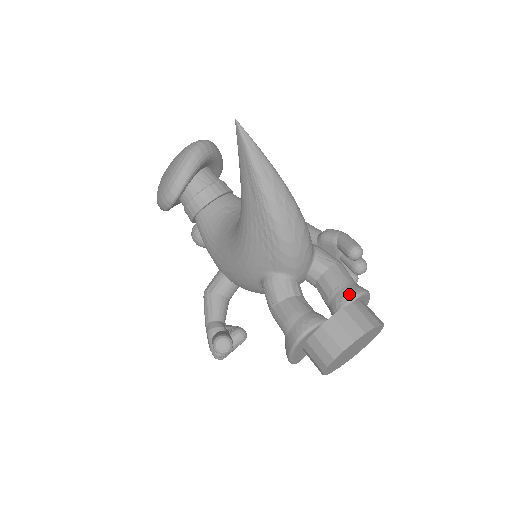
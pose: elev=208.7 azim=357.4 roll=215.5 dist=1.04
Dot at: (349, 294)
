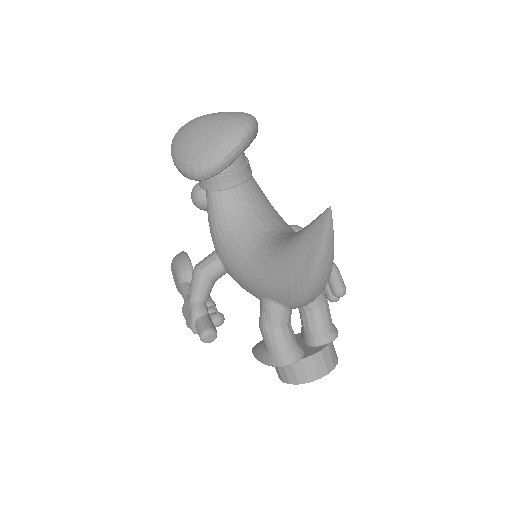
Dot at: (328, 338)
